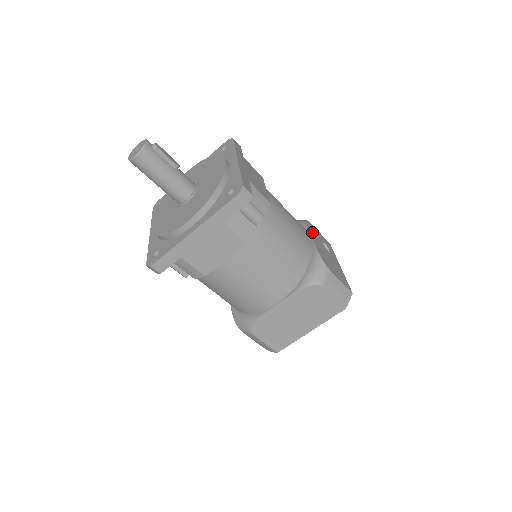
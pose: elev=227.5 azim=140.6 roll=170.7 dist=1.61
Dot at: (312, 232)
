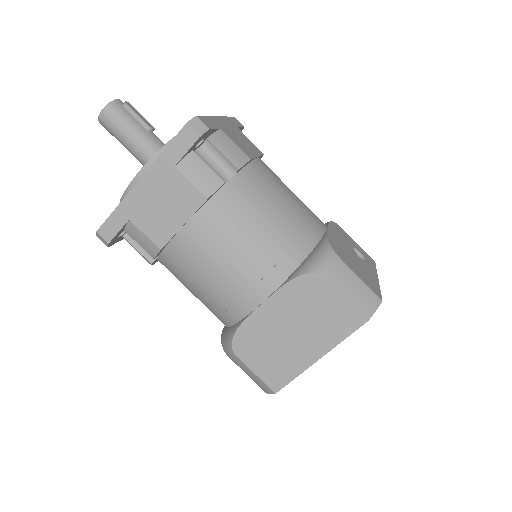
Dot at: (335, 229)
